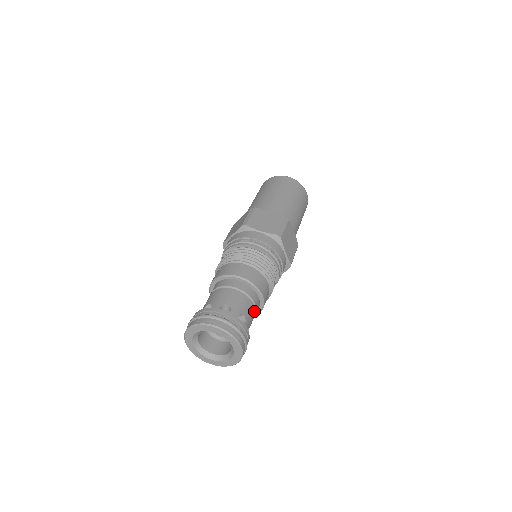
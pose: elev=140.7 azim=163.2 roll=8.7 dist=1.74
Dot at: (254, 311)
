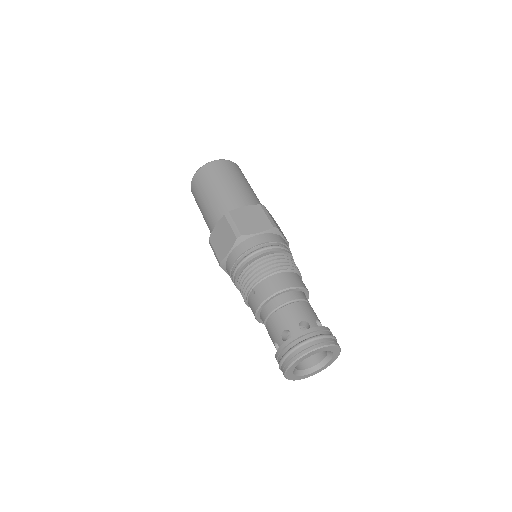
Dot at: occluded
